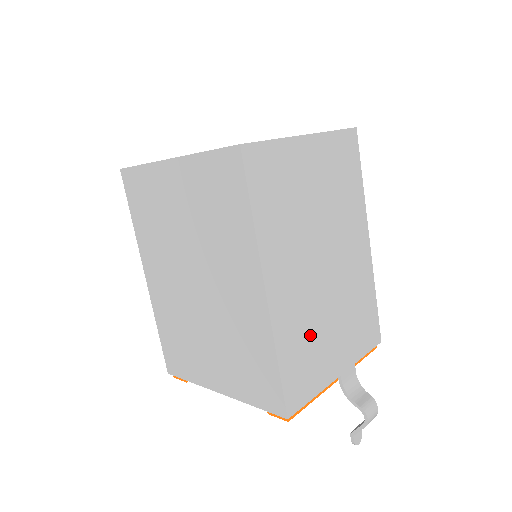
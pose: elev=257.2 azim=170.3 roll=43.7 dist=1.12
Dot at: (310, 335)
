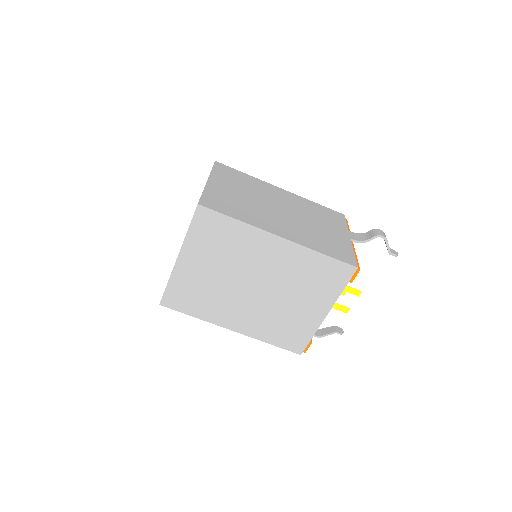
Dot at: (317, 236)
